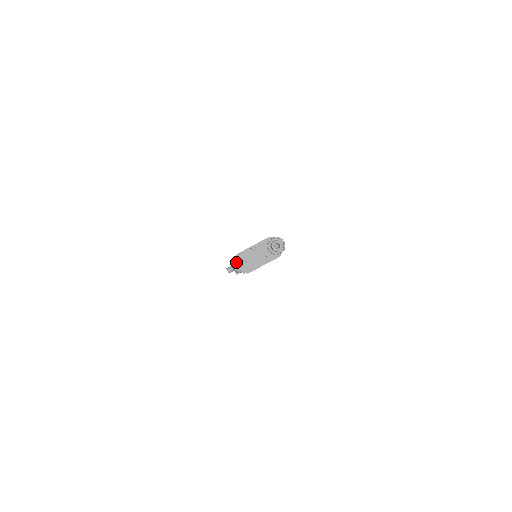
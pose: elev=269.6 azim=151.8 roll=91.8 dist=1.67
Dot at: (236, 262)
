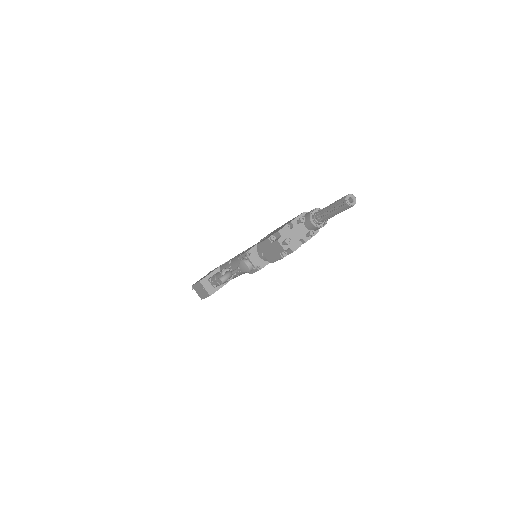
Dot at: (250, 257)
